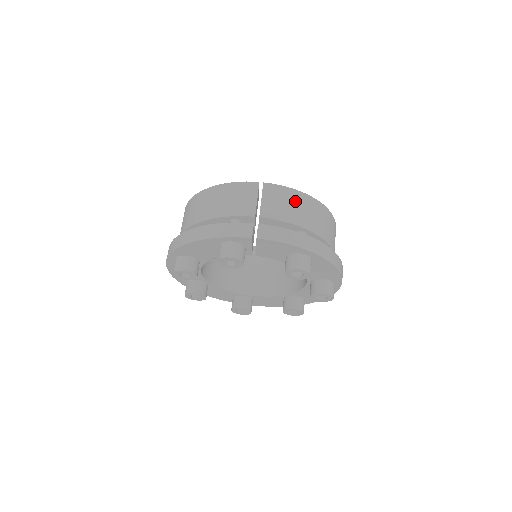
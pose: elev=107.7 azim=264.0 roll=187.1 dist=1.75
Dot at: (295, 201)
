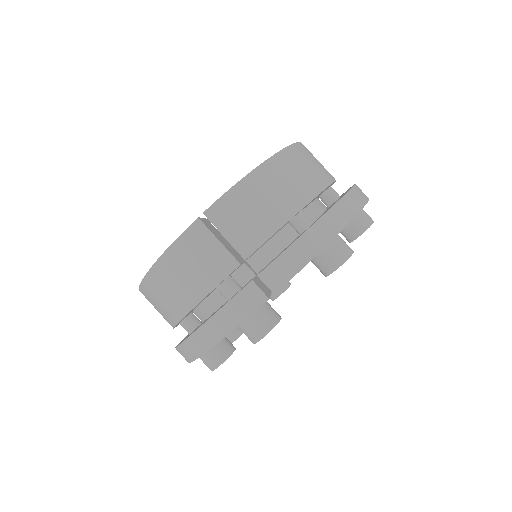
Dot at: (257, 194)
